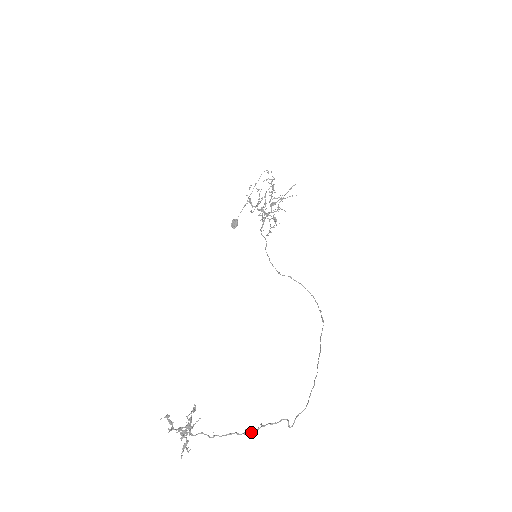
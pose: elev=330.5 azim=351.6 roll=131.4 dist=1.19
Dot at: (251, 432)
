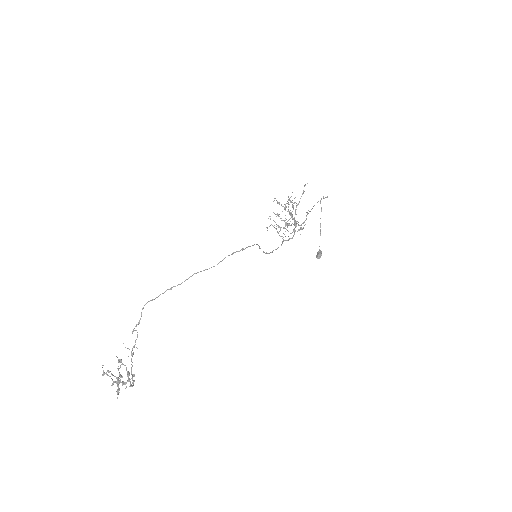
Dot at: occluded
